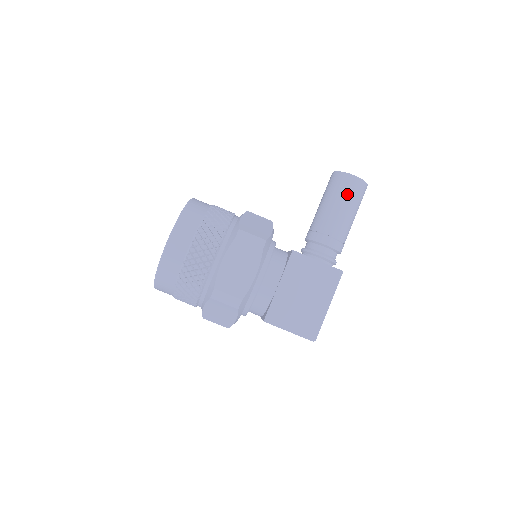
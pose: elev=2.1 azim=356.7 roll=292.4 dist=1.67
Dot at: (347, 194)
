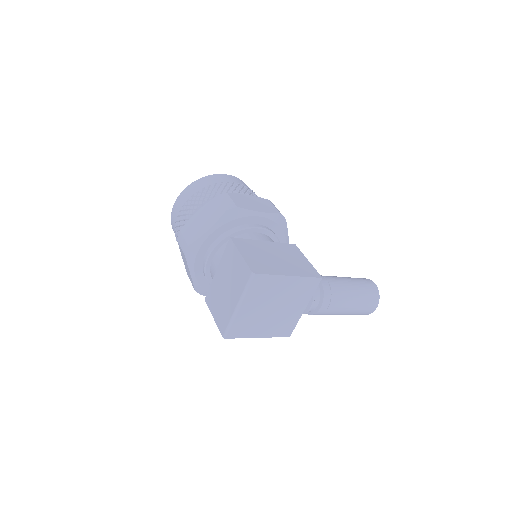
Dot at: (360, 281)
